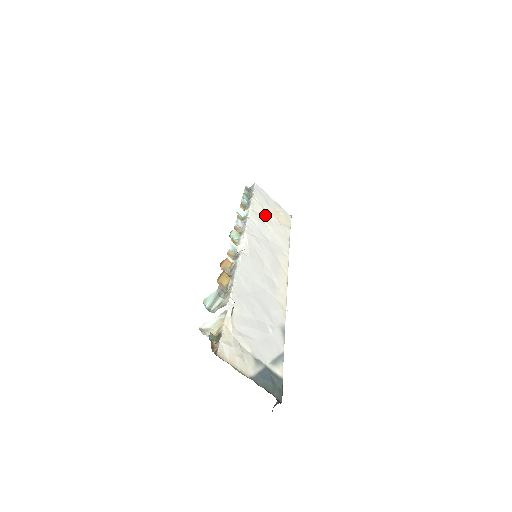
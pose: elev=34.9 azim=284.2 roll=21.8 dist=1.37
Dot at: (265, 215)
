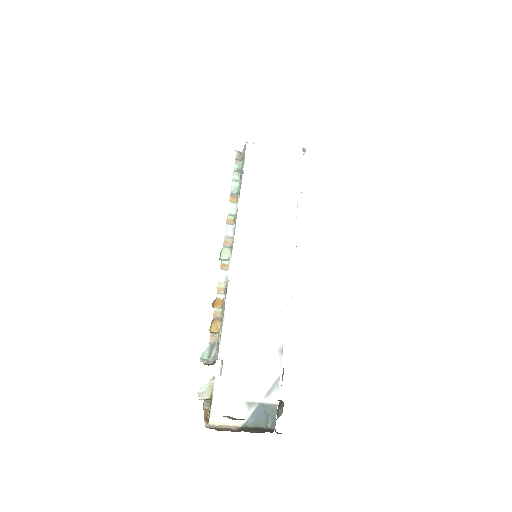
Dot at: (261, 194)
